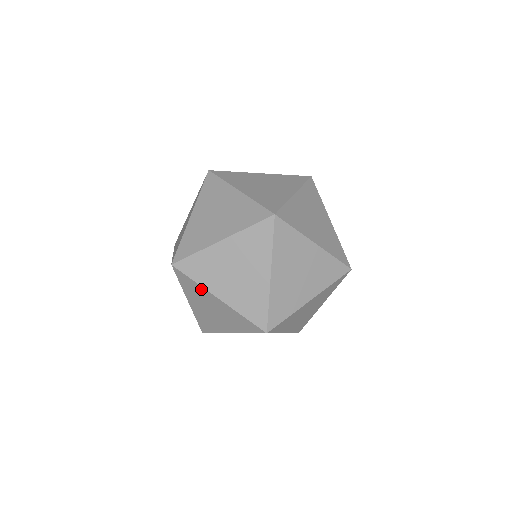
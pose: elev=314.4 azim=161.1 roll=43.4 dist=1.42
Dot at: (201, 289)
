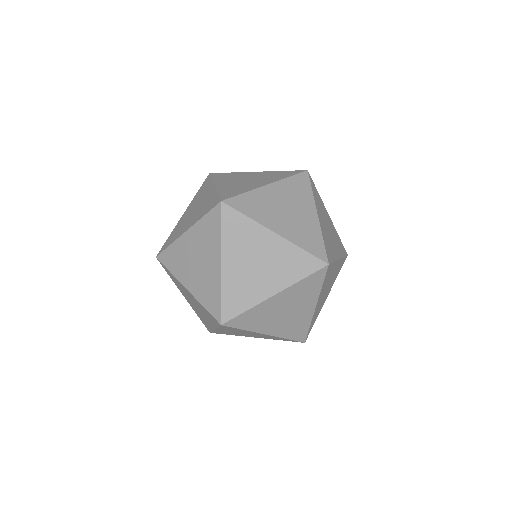
Dot at: (248, 331)
